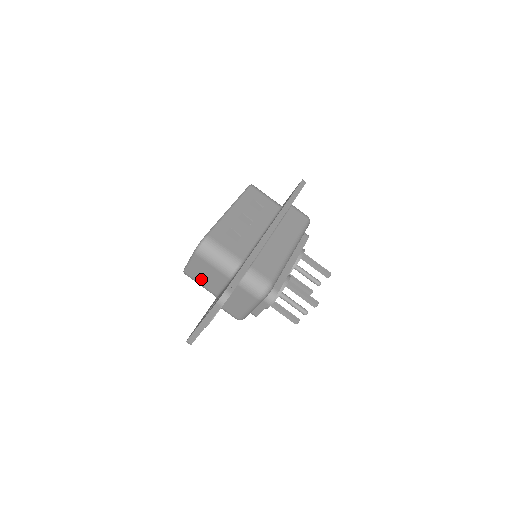
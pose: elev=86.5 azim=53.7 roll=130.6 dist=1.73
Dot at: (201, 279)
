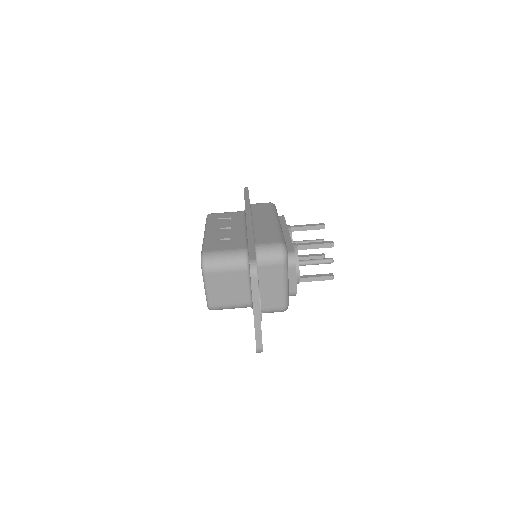
Dot at: (227, 298)
